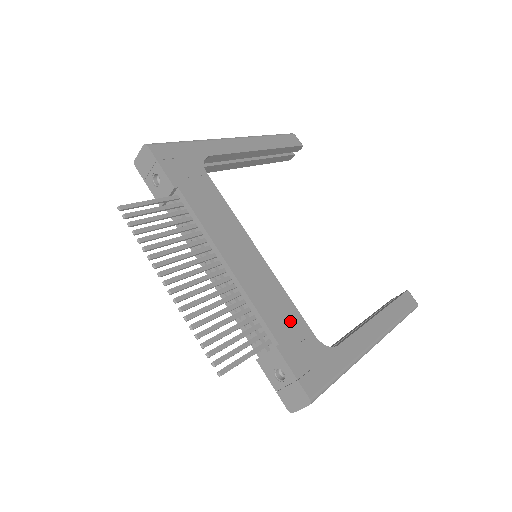
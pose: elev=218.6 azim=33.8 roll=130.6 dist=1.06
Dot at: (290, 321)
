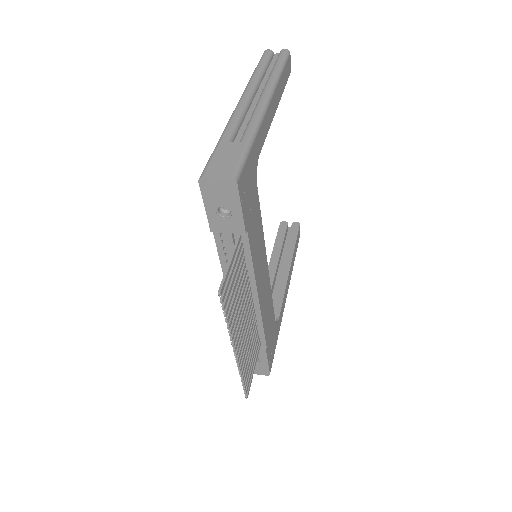
Dot at: (271, 320)
